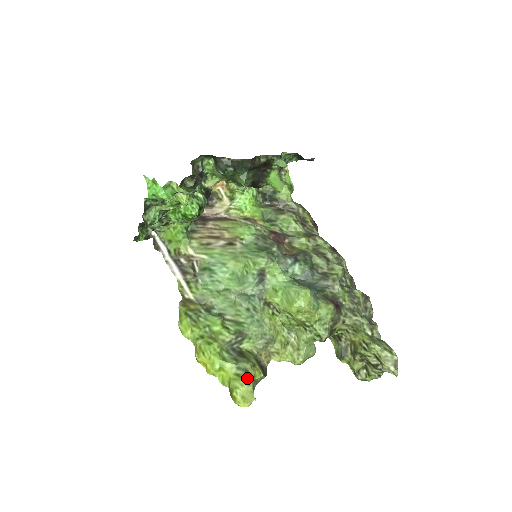
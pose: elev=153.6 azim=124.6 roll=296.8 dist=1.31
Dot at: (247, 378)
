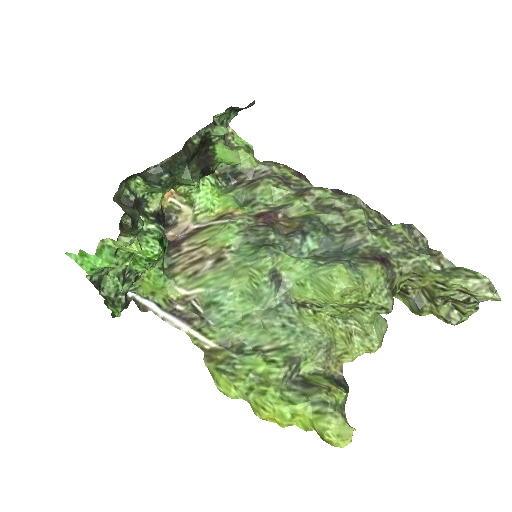
Dot at: (330, 411)
